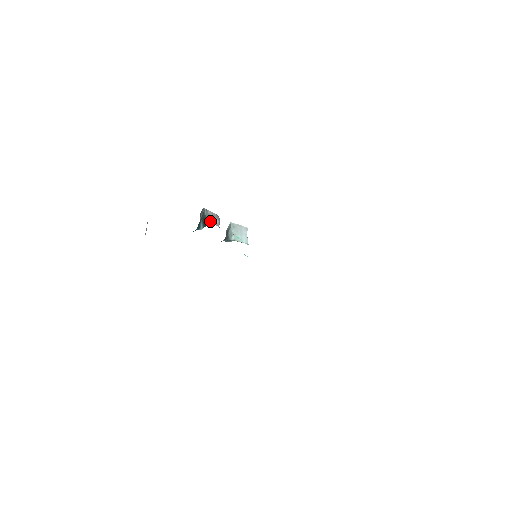
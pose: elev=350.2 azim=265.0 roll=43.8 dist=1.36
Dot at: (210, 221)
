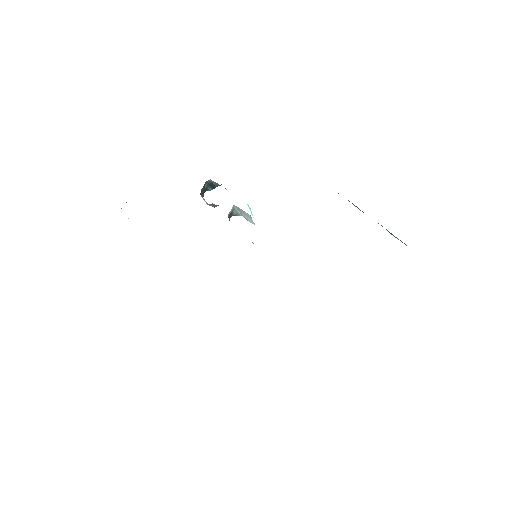
Dot at: (220, 185)
